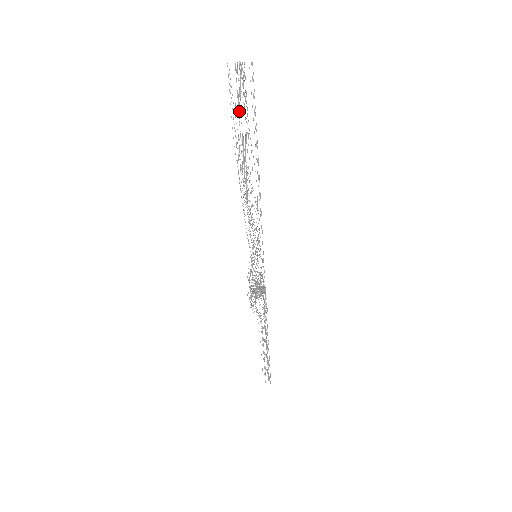
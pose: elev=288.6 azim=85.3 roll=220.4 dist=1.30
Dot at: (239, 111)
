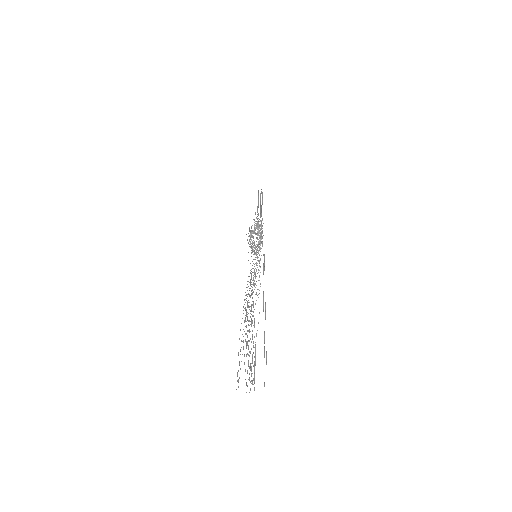
Dot at: occluded
